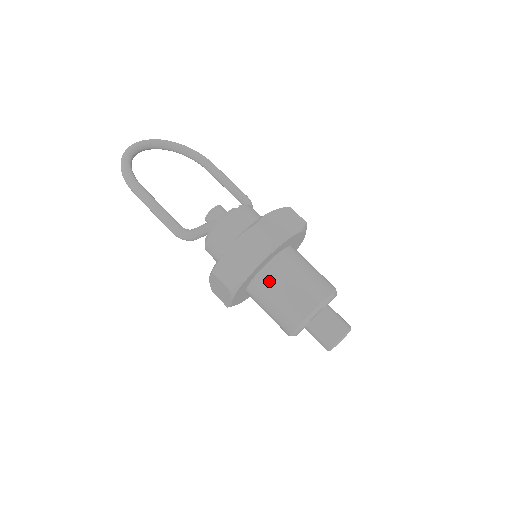
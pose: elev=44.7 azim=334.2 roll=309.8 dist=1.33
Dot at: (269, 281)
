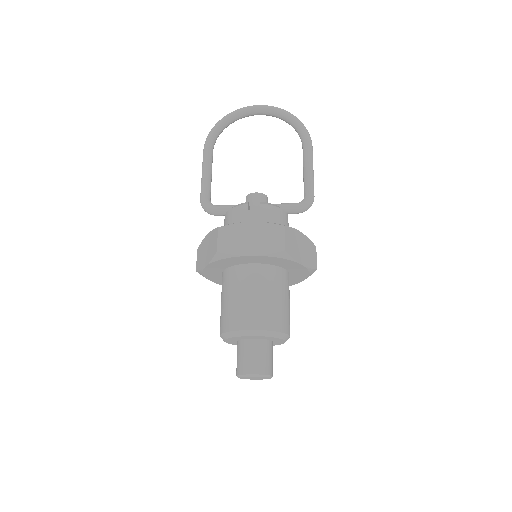
Dot at: (223, 283)
